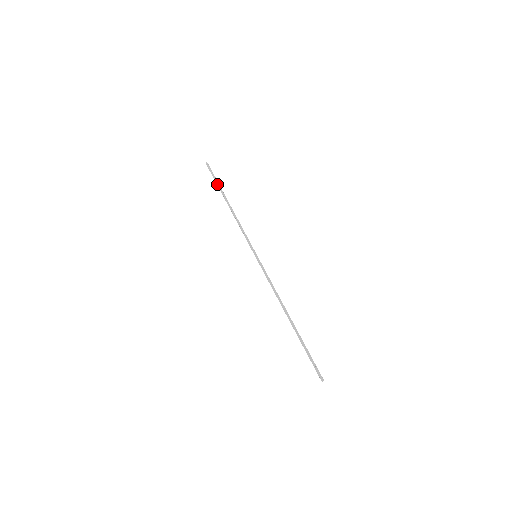
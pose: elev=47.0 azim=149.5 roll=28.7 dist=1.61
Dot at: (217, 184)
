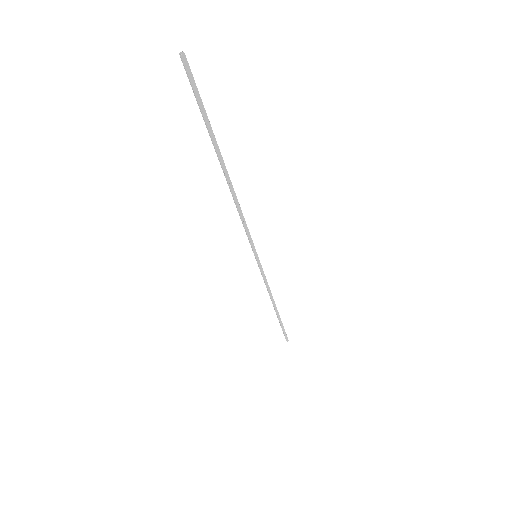
Dot at: (281, 323)
